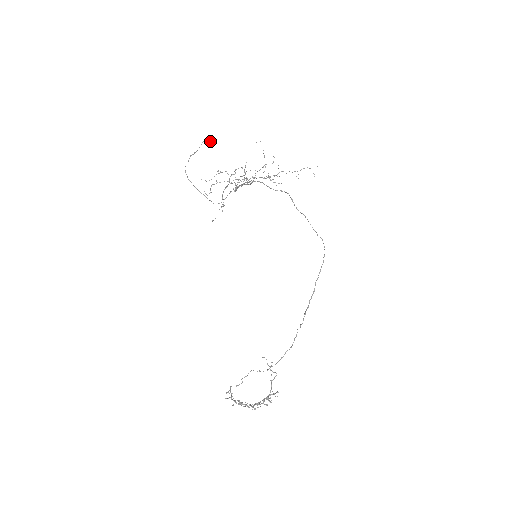
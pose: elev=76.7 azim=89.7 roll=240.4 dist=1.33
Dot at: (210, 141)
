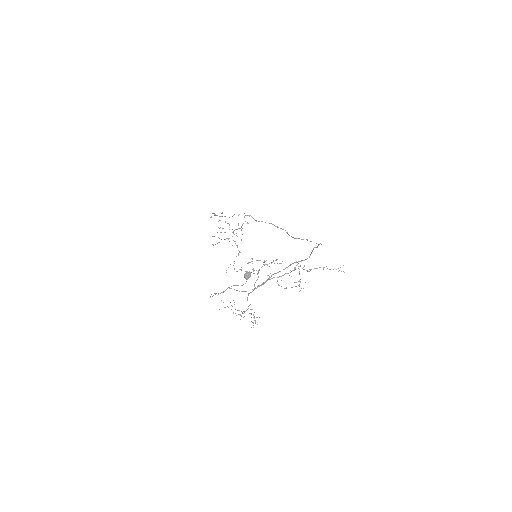
Dot at: (248, 276)
